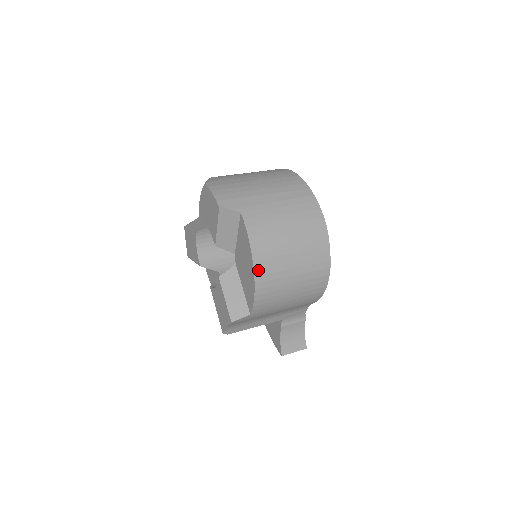
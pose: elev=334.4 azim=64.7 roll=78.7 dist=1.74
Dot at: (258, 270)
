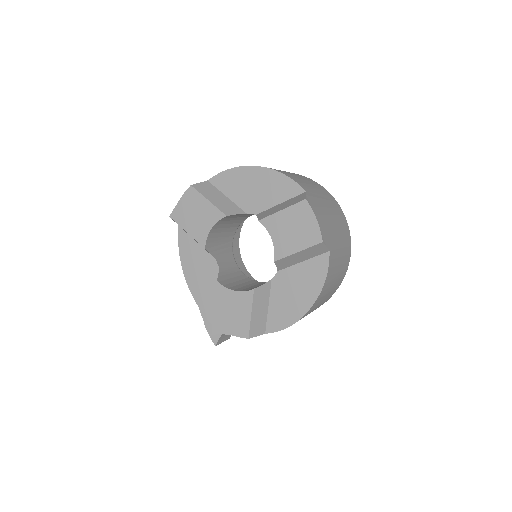
Dot at: (311, 307)
